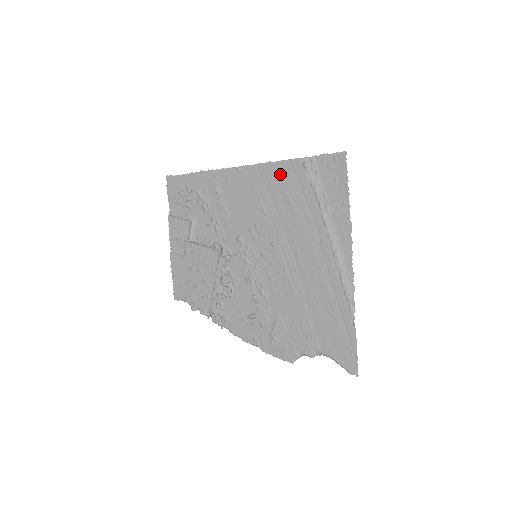
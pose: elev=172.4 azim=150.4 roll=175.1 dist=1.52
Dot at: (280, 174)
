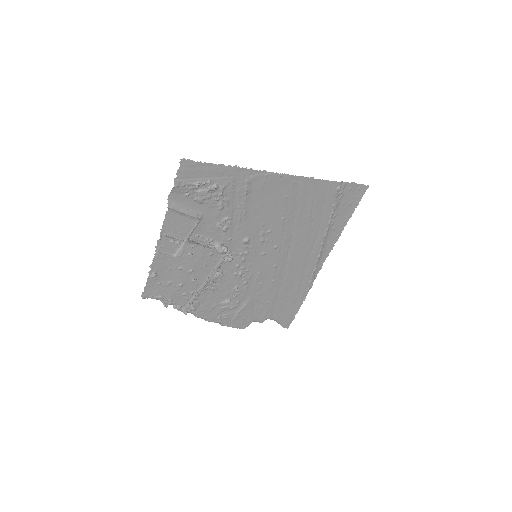
Dot at: (315, 191)
